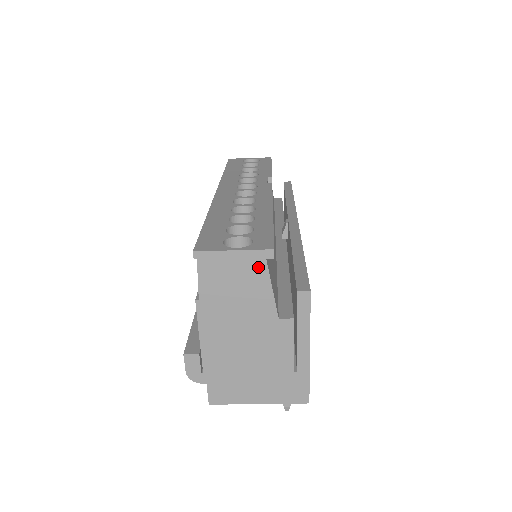
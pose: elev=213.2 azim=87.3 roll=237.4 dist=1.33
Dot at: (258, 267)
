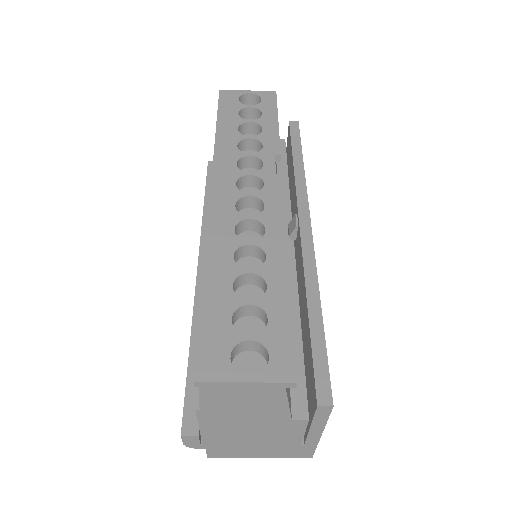
Dot at: (274, 392)
